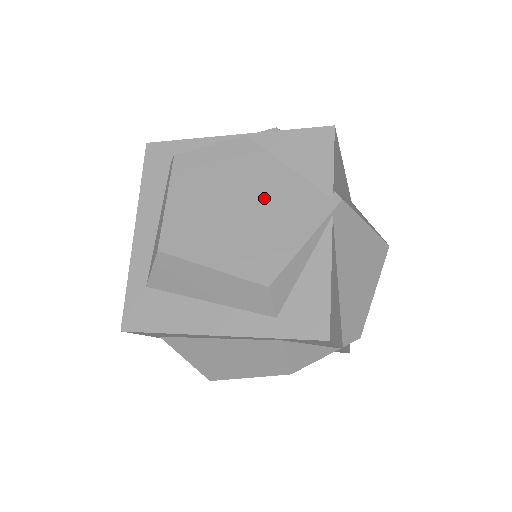
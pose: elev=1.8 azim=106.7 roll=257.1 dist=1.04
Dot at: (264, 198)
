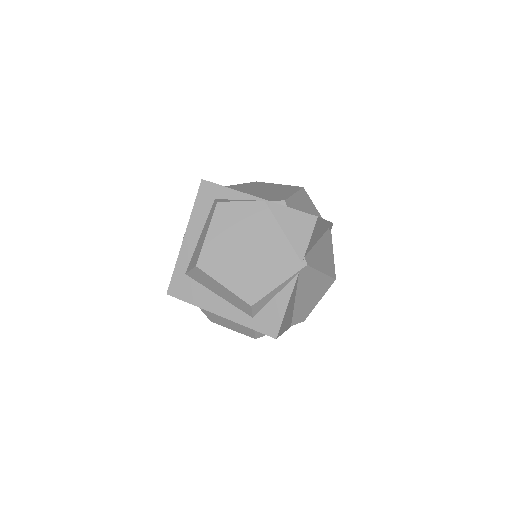
Dot at: (263, 250)
